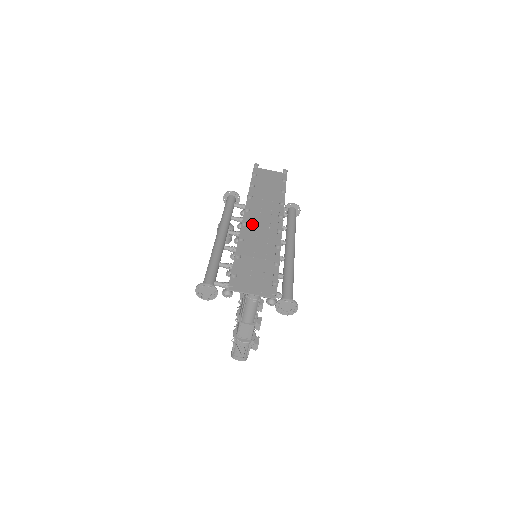
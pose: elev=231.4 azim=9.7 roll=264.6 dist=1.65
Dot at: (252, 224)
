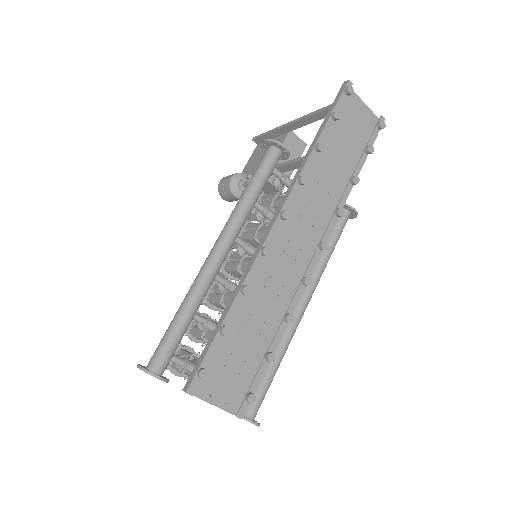
Dot at: (277, 244)
